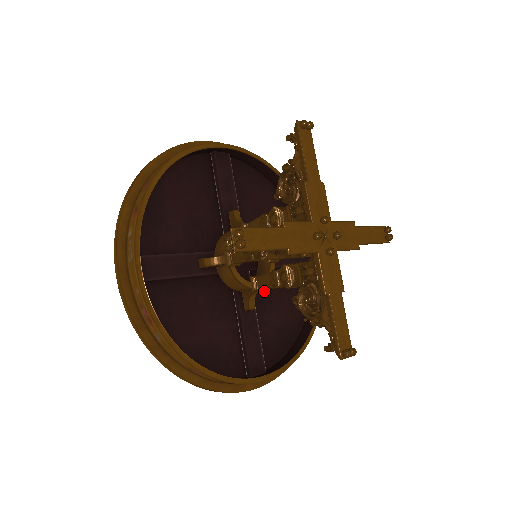
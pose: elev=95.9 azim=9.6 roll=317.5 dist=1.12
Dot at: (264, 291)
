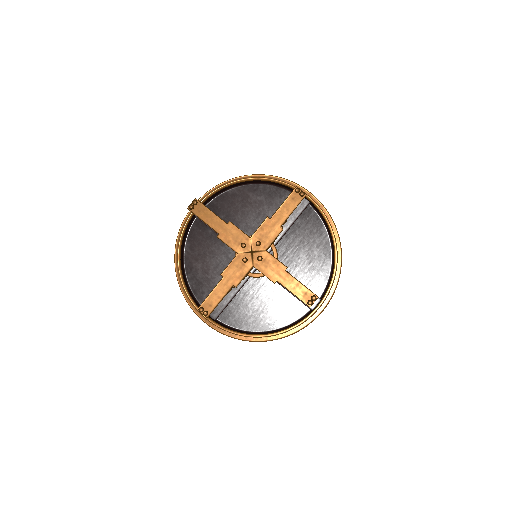
Dot at: (288, 255)
